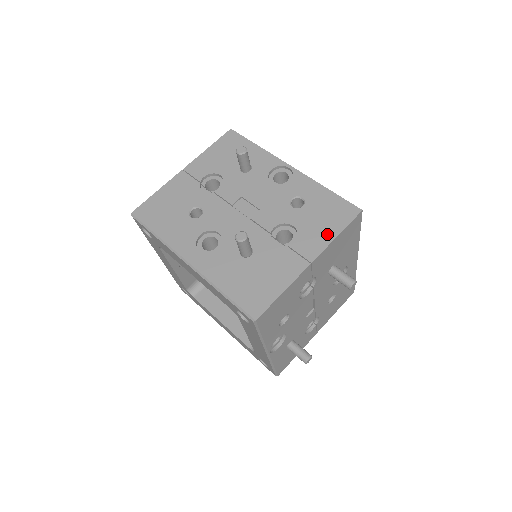
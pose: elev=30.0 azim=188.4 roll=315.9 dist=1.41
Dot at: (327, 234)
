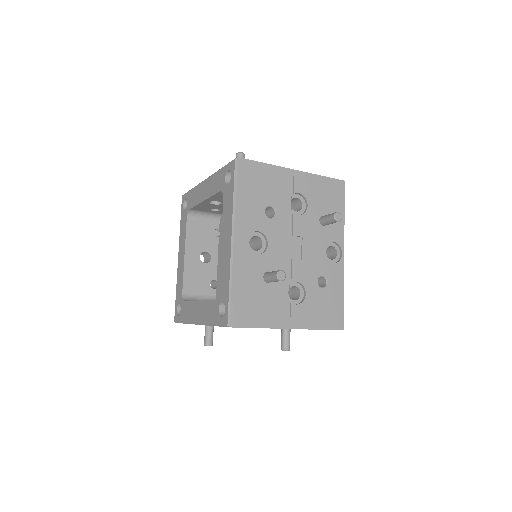
Dot at: (315, 322)
